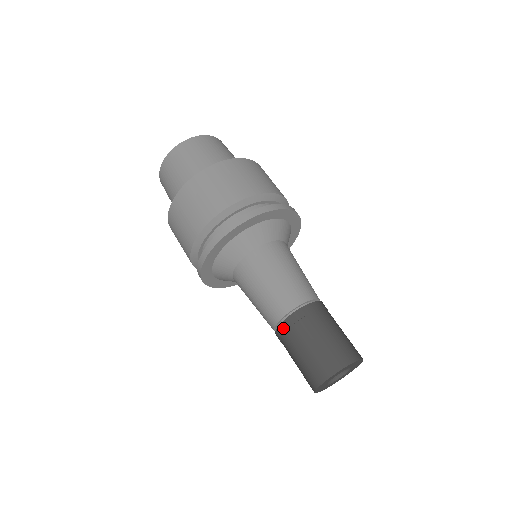
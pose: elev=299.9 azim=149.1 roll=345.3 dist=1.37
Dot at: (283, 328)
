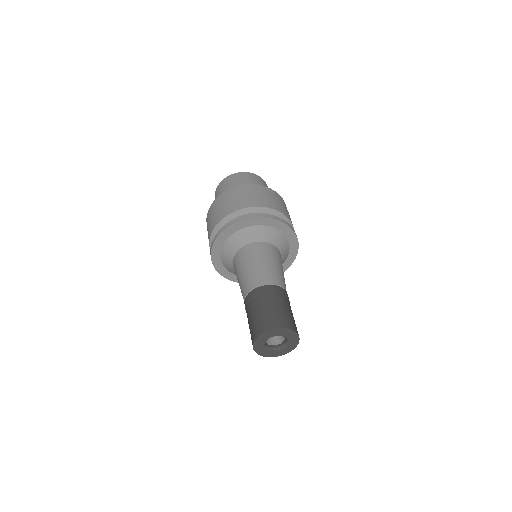
Dot at: (255, 292)
